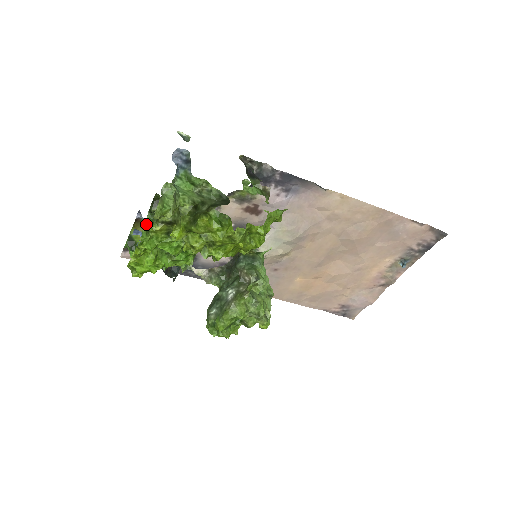
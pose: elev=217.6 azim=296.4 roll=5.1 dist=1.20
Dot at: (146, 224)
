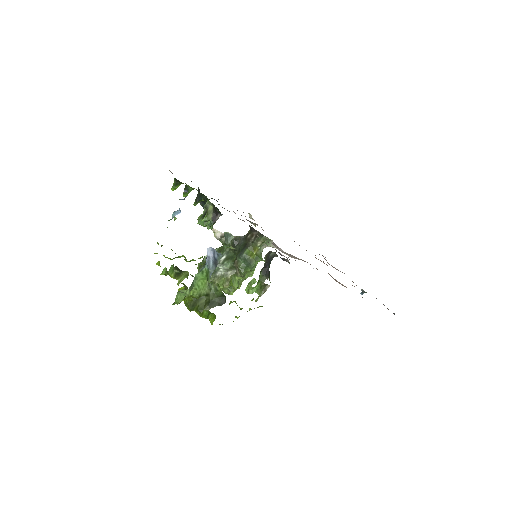
Dot at: (167, 271)
